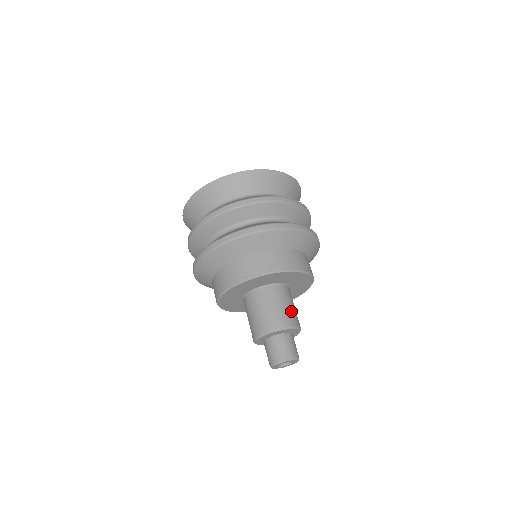
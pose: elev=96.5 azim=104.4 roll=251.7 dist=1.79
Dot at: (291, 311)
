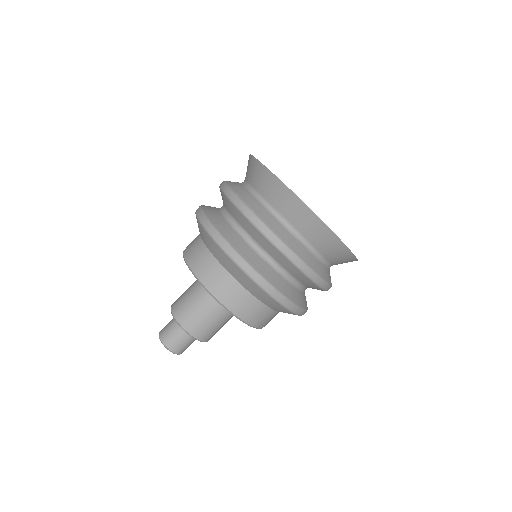
Dot at: (215, 330)
